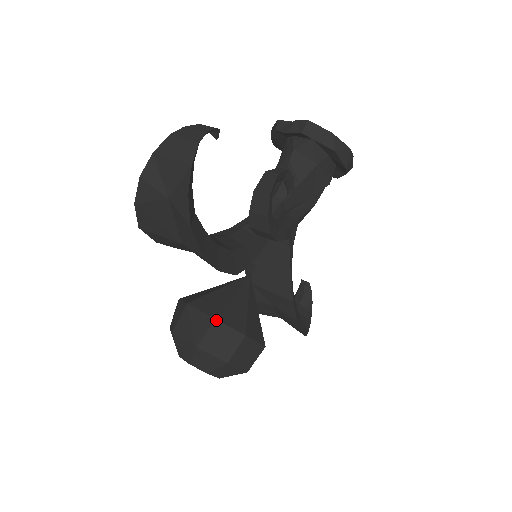
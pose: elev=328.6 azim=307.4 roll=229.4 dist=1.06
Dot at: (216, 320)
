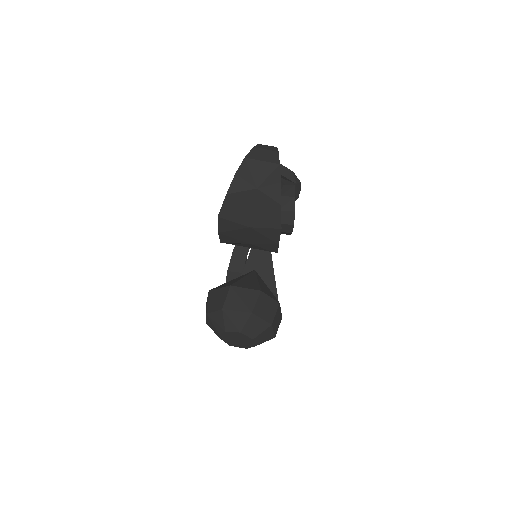
Dot at: (261, 291)
